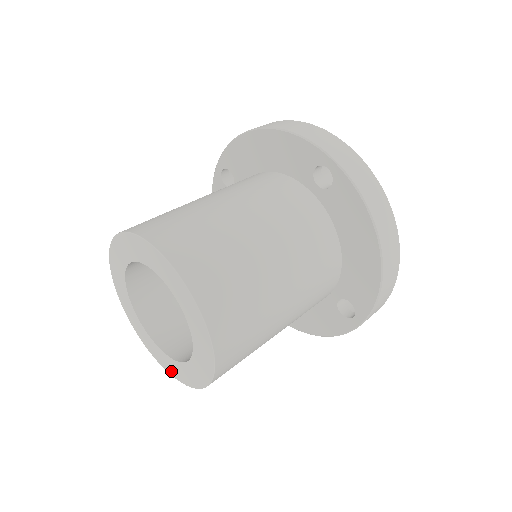
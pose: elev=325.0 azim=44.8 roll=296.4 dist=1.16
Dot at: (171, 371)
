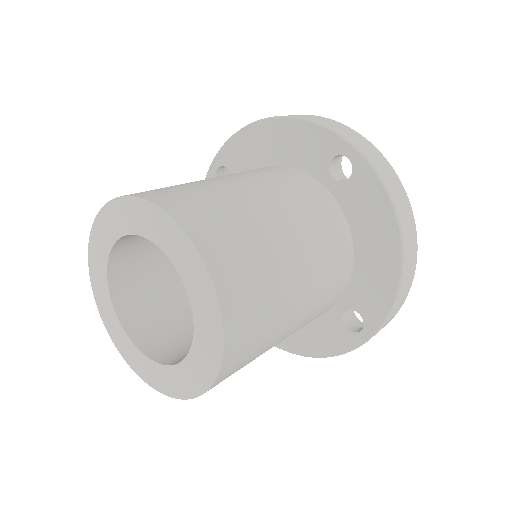
Dot at: (152, 381)
